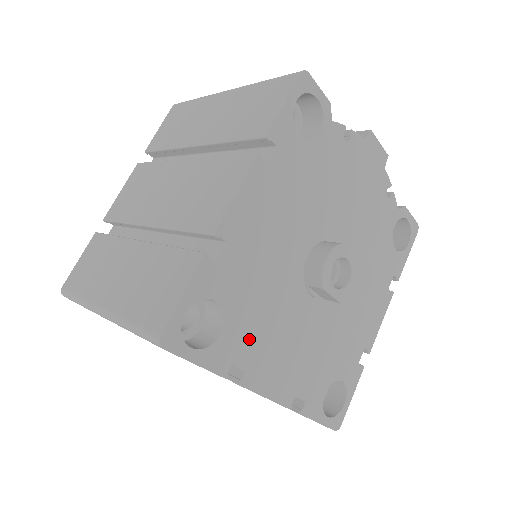
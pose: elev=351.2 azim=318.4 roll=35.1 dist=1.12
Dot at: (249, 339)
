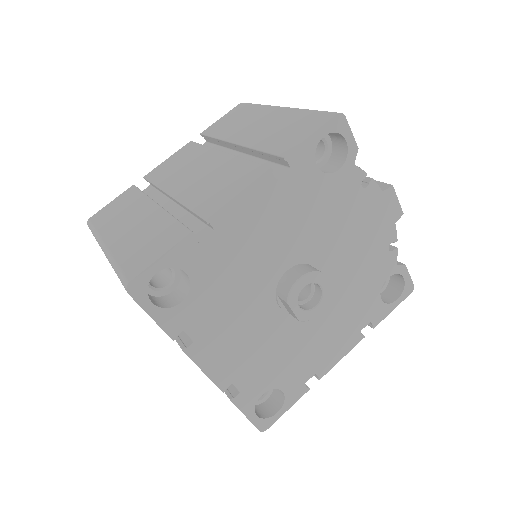
Dot at: (206, 317)
